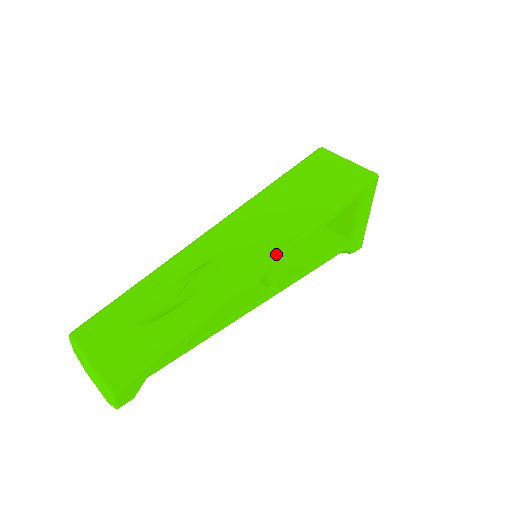
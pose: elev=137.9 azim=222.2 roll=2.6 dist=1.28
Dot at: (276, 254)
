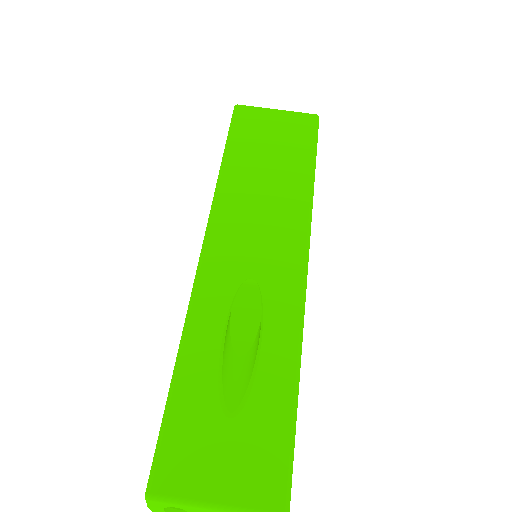
Dot at: (304, 242)
